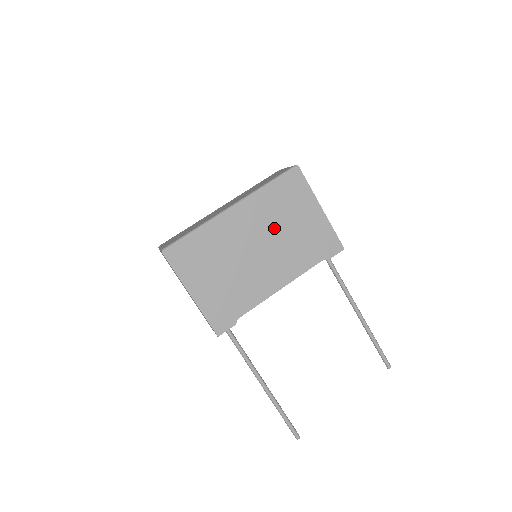
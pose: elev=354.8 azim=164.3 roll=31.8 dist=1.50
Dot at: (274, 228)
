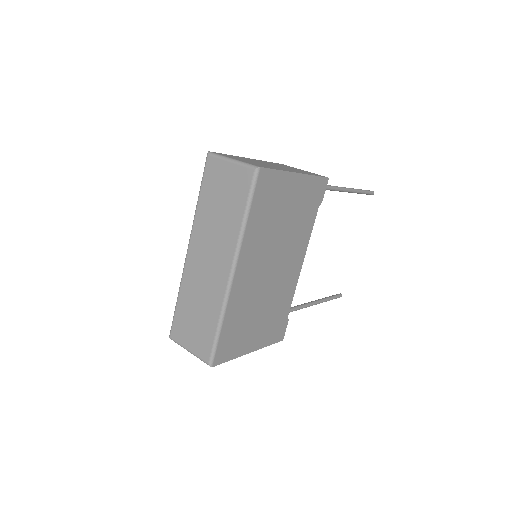
Dot at: (274, 239)
